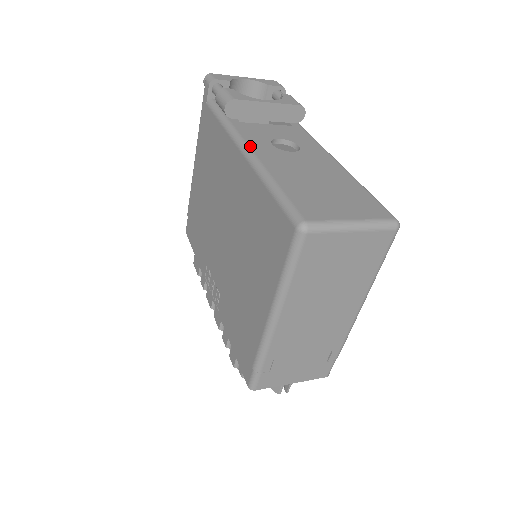
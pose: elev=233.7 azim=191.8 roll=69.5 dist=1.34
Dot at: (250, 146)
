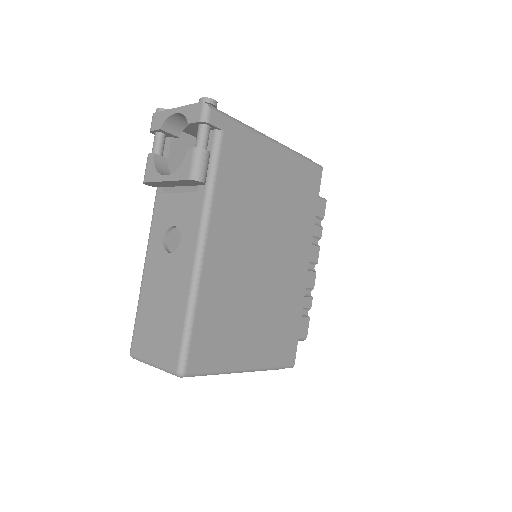
Dot at: (149, 244)
